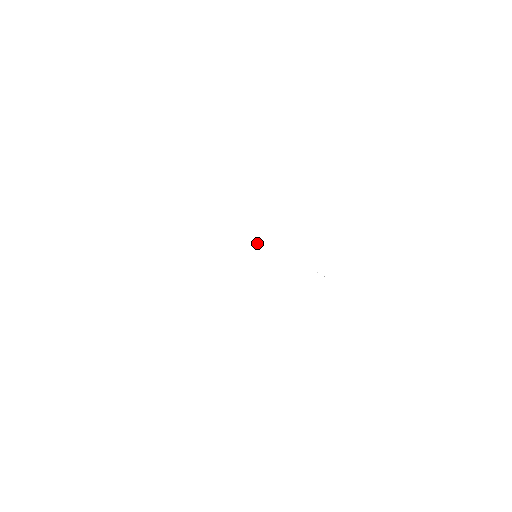
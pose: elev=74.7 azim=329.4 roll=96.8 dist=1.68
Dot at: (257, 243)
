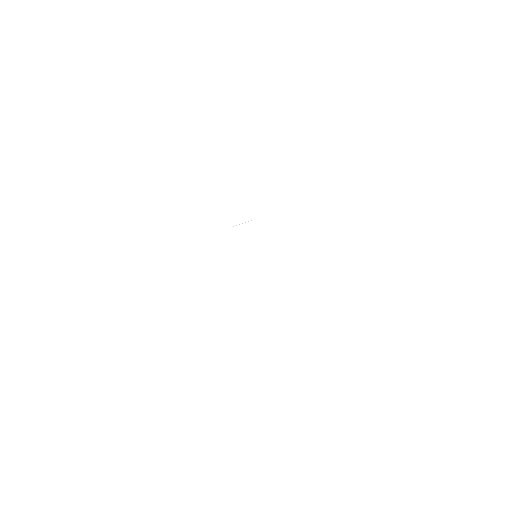
Dot at: occluded
